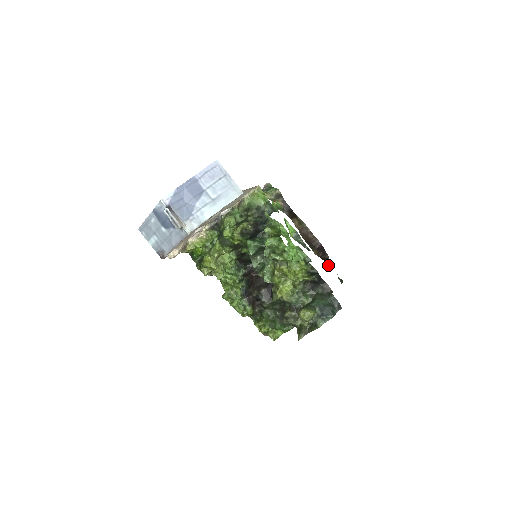
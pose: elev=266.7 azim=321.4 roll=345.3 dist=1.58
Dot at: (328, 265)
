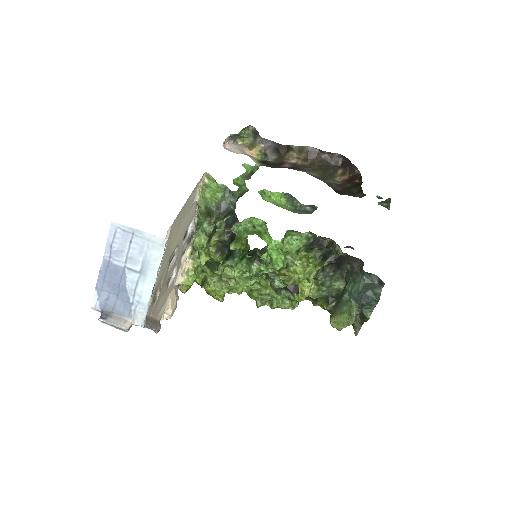
Dot at: (358, 194)
